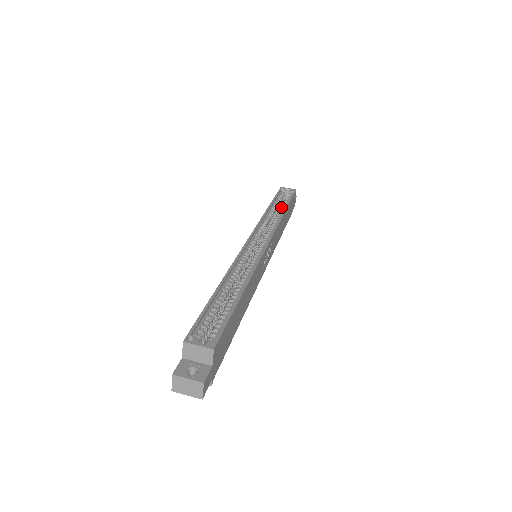
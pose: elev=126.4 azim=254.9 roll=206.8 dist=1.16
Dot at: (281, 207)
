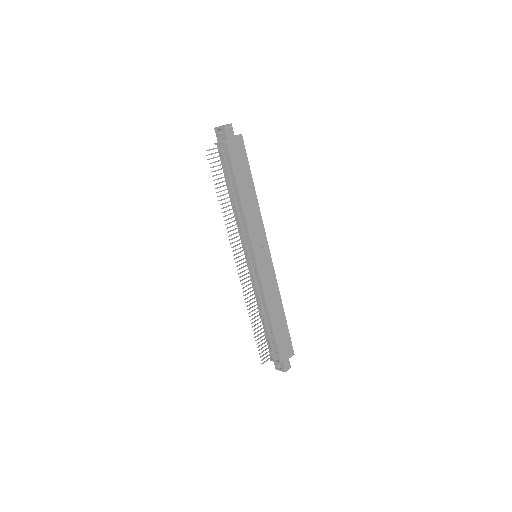
Dot at: occluded
